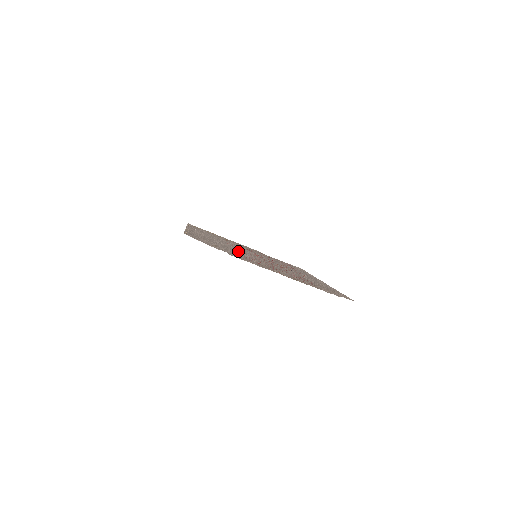
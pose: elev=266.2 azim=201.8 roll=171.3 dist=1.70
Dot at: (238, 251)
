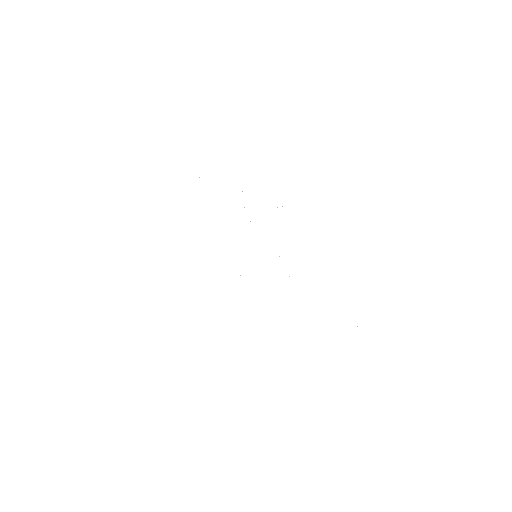
Dot at: occluded
